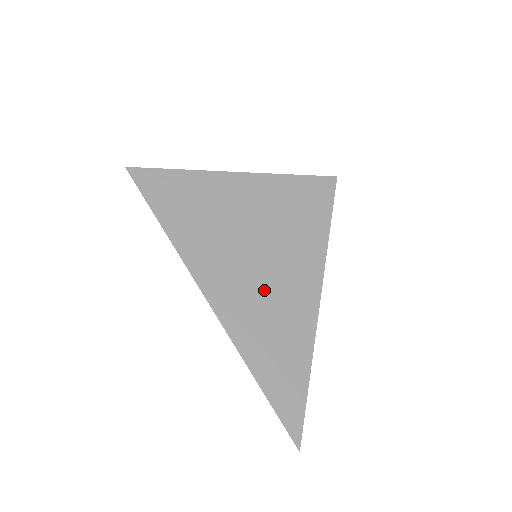
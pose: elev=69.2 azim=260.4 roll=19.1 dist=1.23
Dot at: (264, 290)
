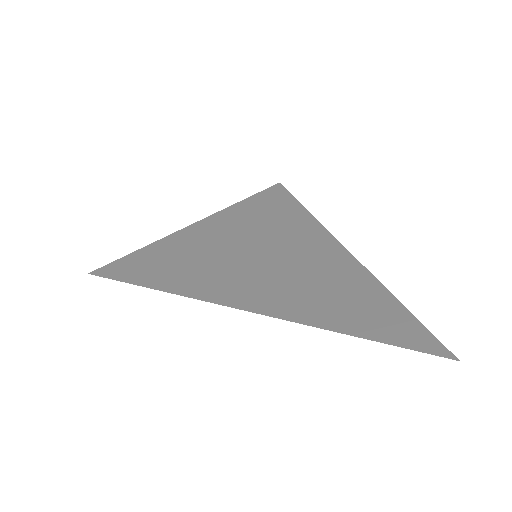
Dot at: (285, 271)
